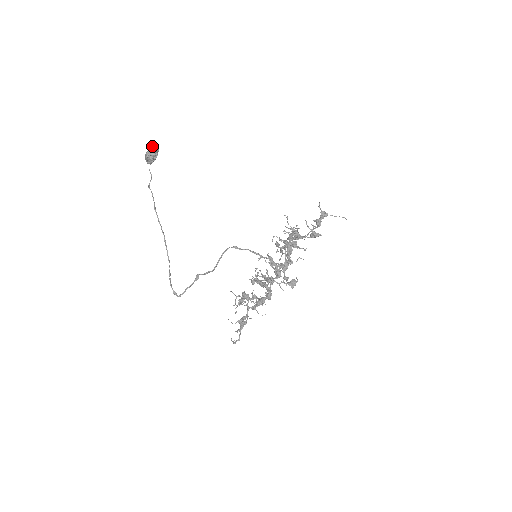
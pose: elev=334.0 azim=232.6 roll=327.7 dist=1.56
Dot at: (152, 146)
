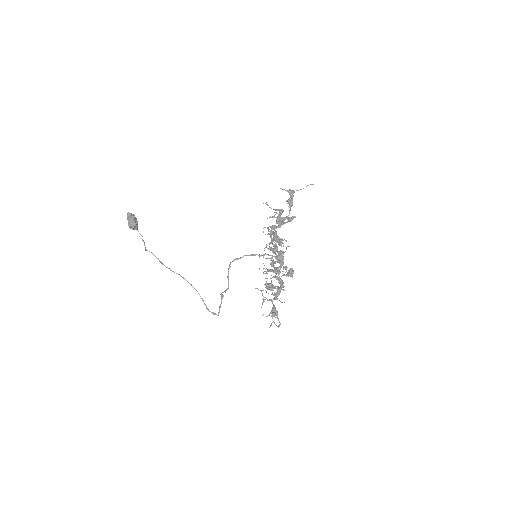
Dot at: (128, 218)
